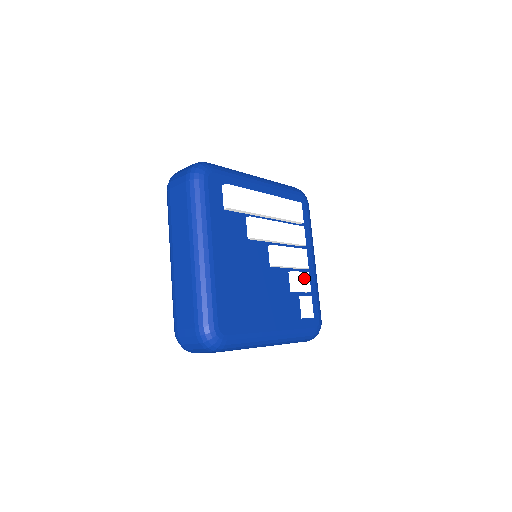
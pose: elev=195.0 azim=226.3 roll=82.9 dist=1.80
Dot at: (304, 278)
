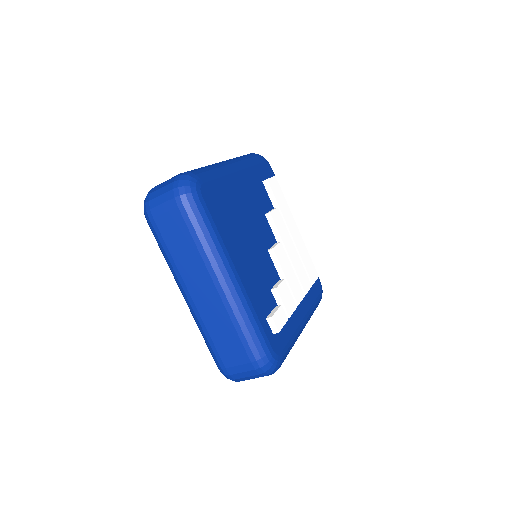
Dot at: (290, 301)
